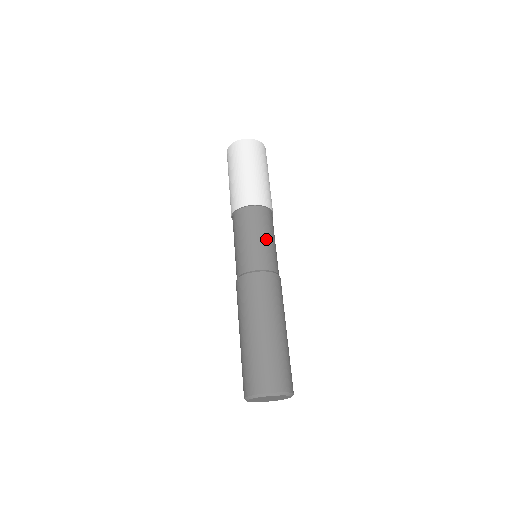
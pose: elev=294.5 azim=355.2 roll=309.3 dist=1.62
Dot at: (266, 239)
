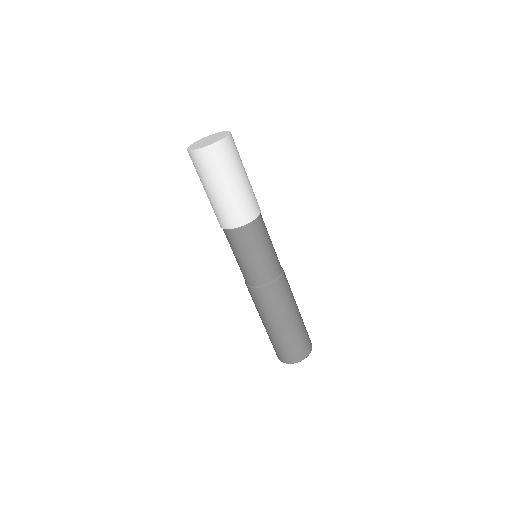
Dot at: (255, 257)
